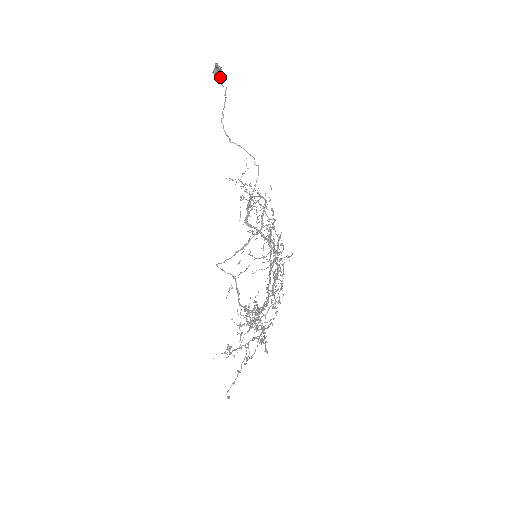
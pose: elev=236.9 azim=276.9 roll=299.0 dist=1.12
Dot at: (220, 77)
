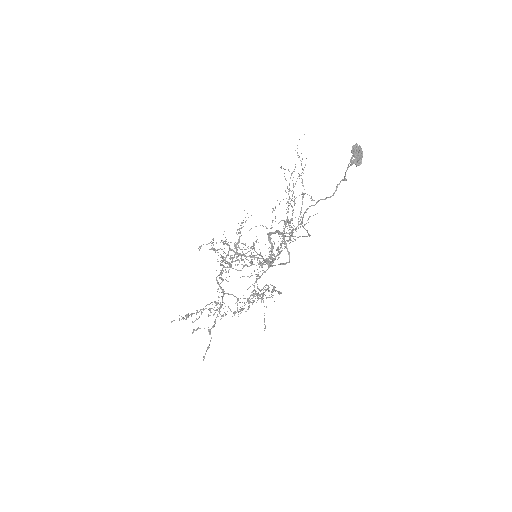
Dot at: (353, 162)
